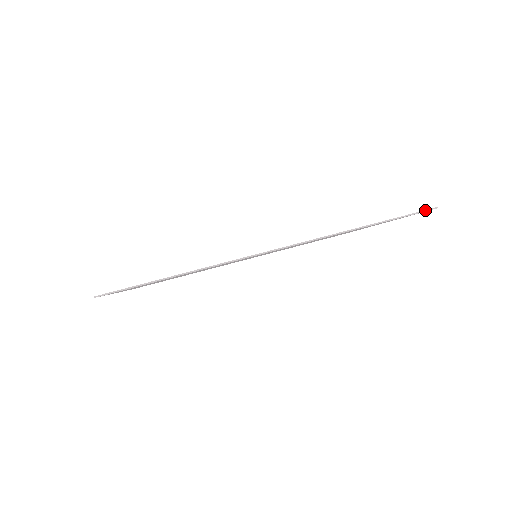
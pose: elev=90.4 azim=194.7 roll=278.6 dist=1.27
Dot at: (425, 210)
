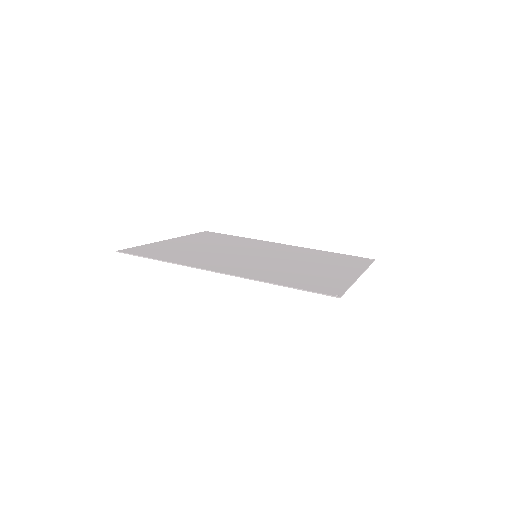
Dot at: (329, 295)
